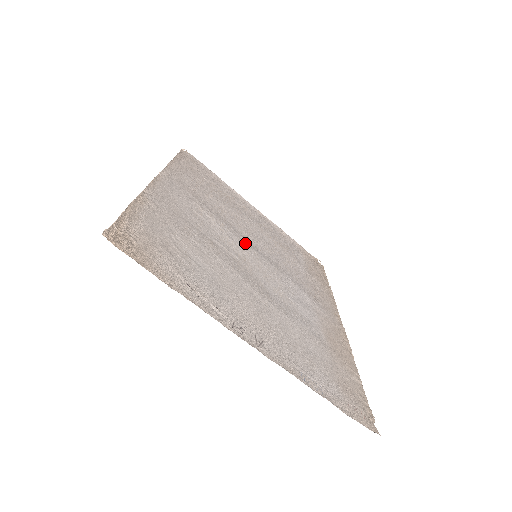
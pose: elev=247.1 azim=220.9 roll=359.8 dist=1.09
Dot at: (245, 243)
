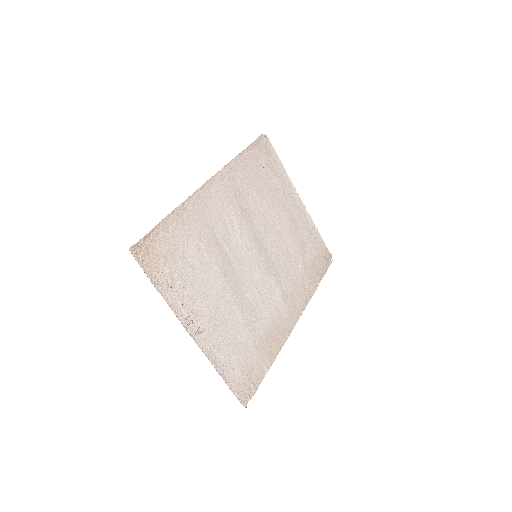
Dot at: (253, 244)
